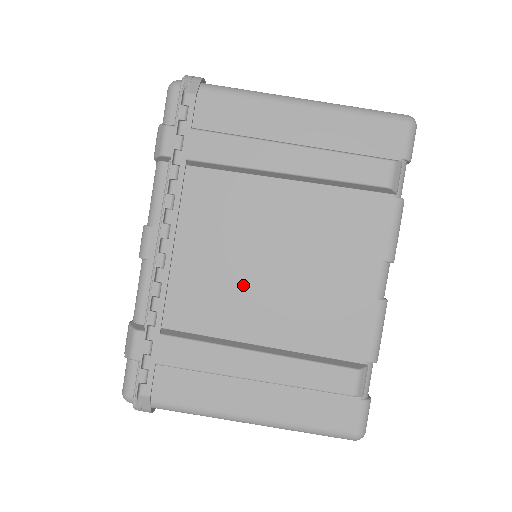
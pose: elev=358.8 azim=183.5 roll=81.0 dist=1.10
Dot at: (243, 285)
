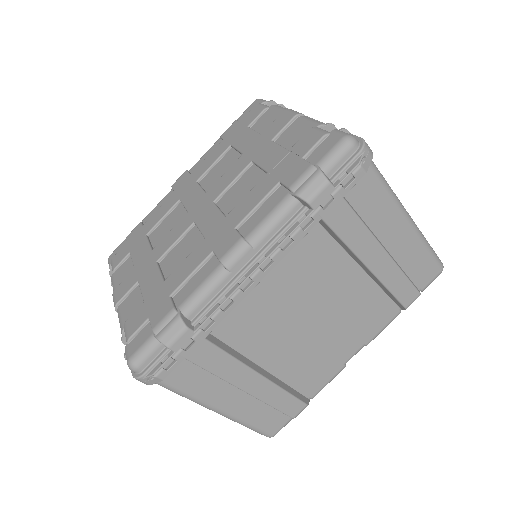
Dot at: (281, 323)
